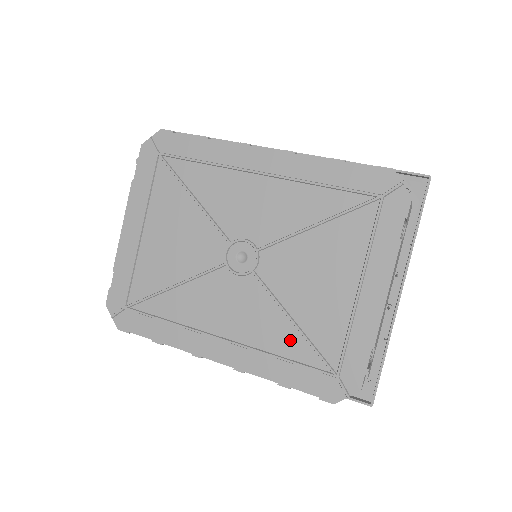
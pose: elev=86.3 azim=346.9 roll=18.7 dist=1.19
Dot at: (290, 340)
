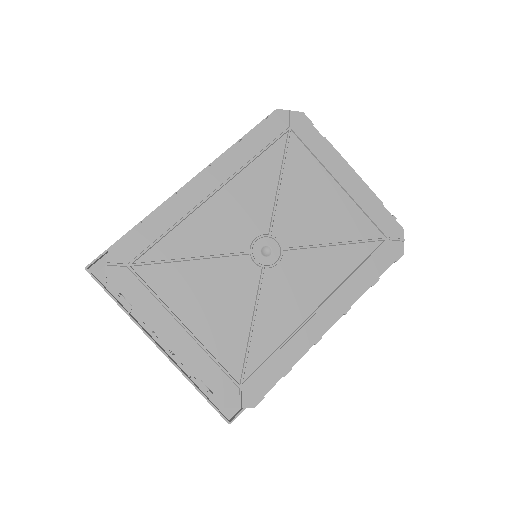
Dot at: (347, 255)
